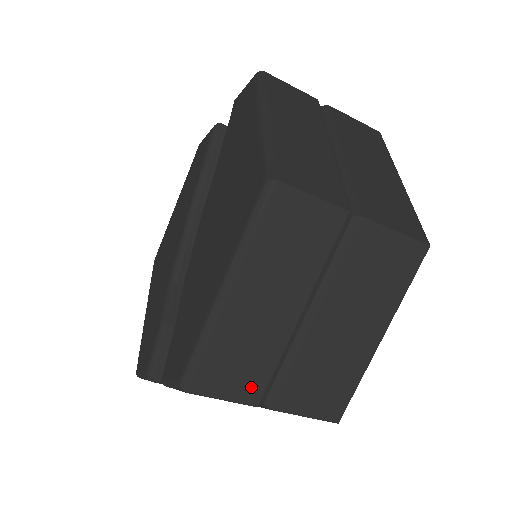
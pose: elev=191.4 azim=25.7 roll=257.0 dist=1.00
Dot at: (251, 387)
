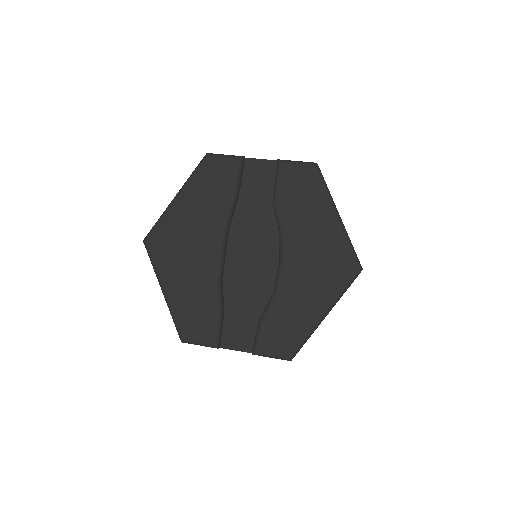
Dot at: occluded
